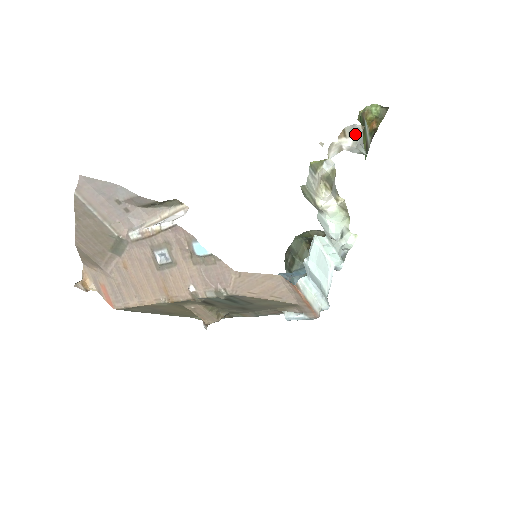
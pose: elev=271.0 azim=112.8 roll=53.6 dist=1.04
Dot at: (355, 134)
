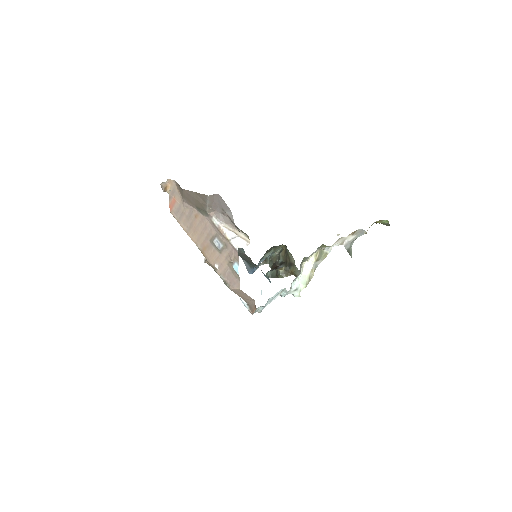
Dot at: (359, 234)
